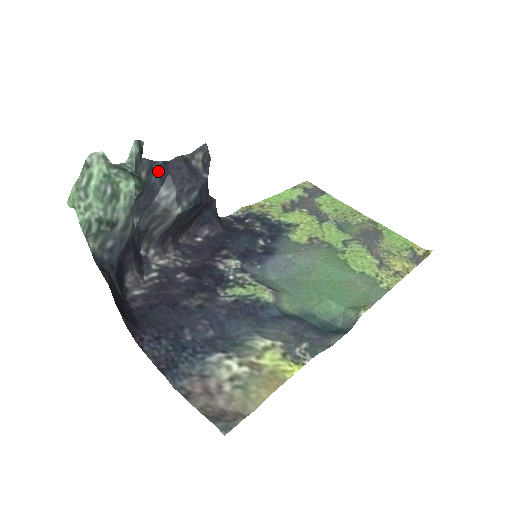
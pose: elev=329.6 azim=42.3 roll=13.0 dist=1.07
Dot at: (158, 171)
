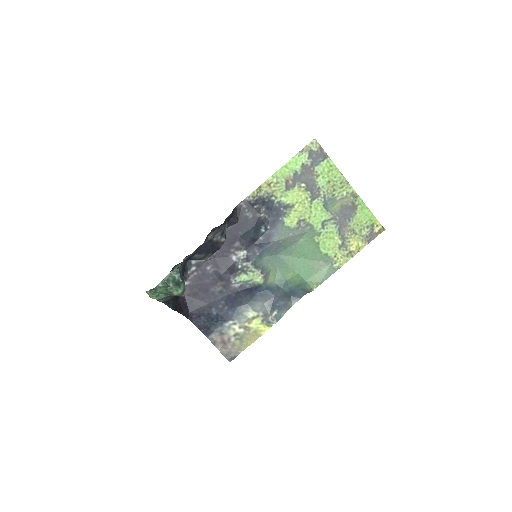
Dot at: (192, 255)
